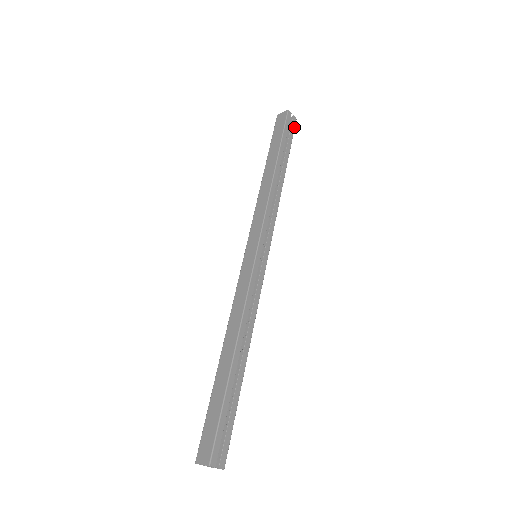
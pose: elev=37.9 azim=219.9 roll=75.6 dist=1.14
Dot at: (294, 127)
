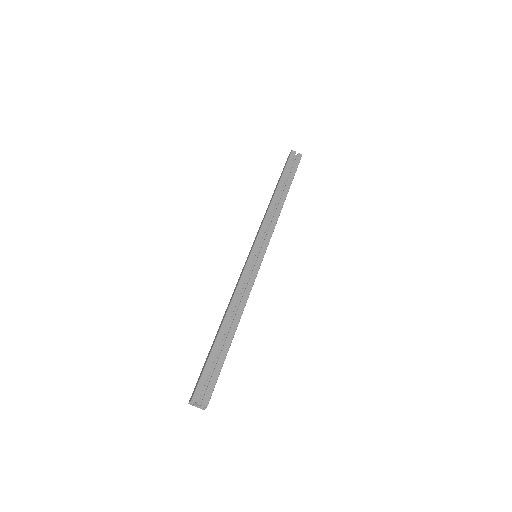
Dot at: (299, 161)
